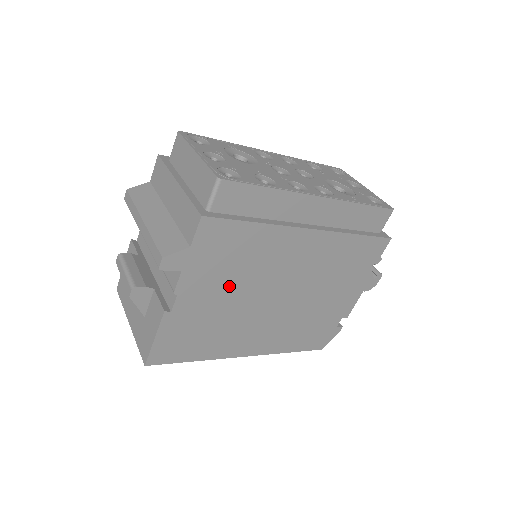
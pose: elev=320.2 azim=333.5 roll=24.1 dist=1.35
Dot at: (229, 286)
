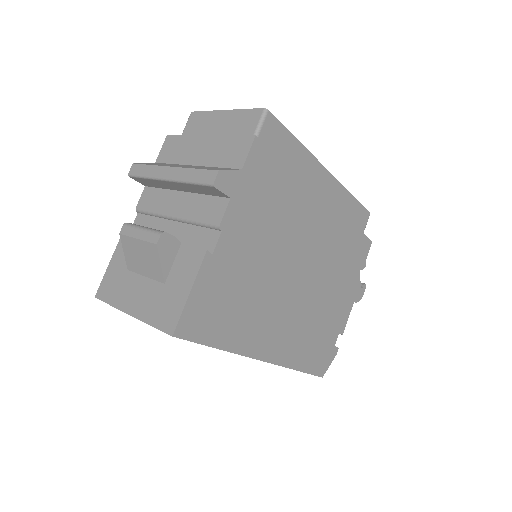
Dot at: (263, 241)
